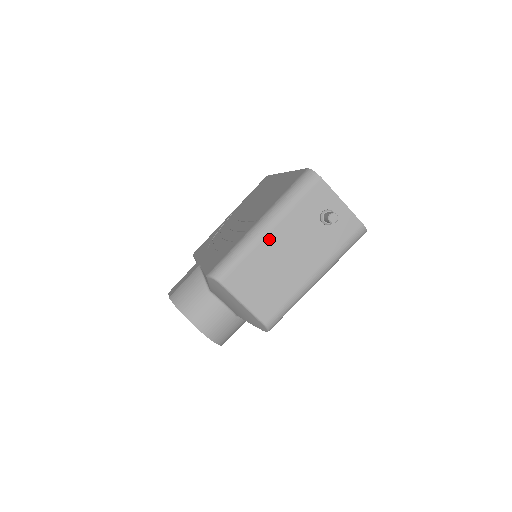
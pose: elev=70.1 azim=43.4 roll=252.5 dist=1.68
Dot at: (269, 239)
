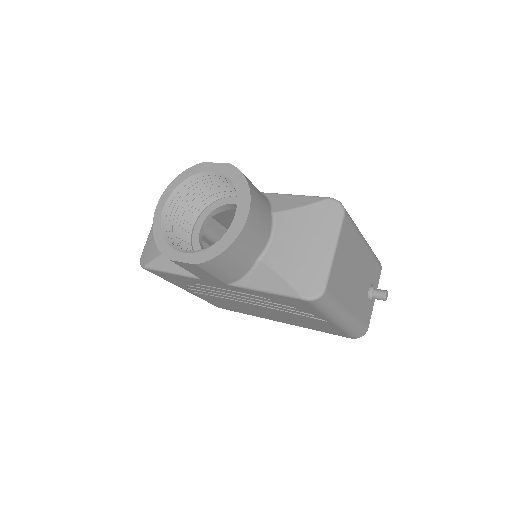
Dot at: (363, 248)
